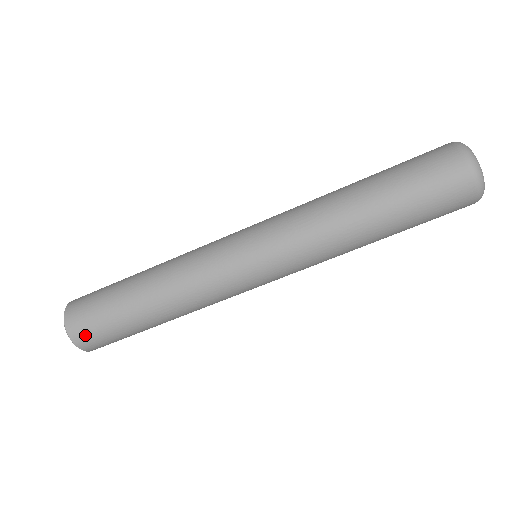
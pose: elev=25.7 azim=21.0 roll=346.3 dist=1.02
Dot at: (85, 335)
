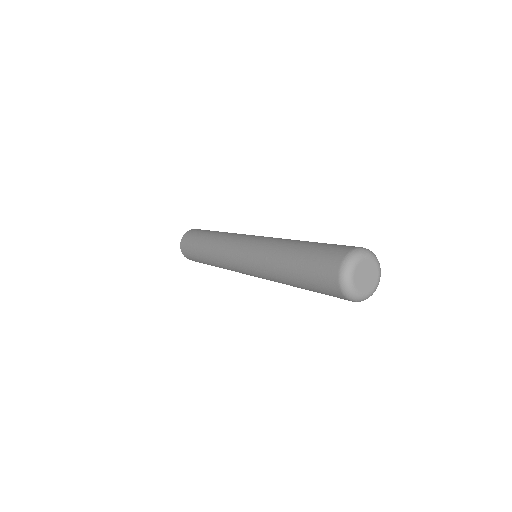
Dot at: (187, 256)
